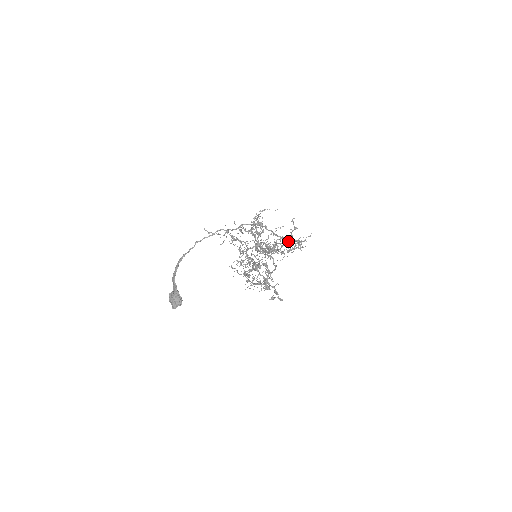
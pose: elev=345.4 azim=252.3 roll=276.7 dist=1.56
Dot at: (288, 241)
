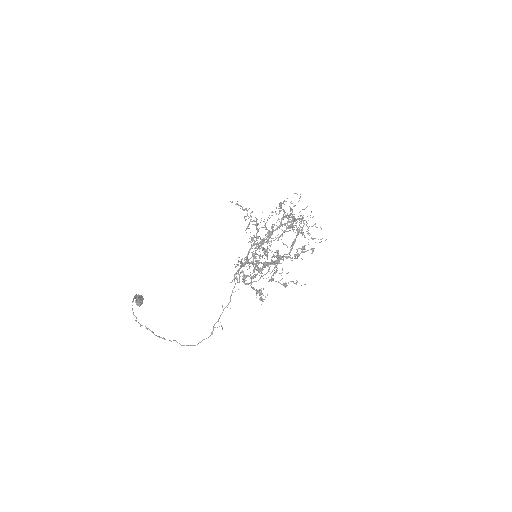
Dot at: occluded
